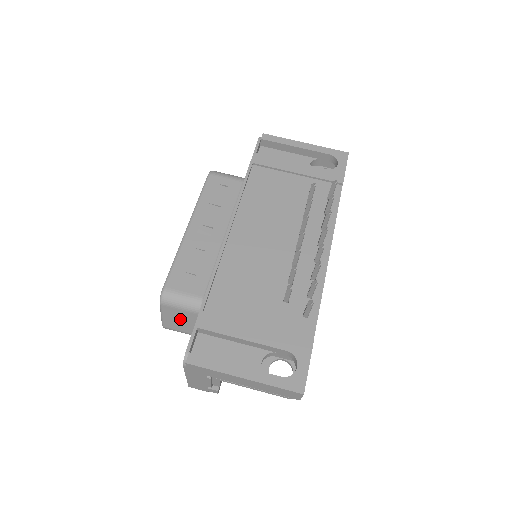
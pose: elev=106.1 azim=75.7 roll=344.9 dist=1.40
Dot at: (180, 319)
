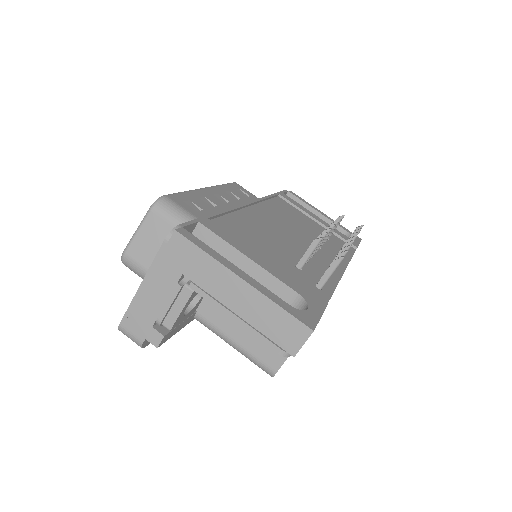
Dot at: (158, 242)
